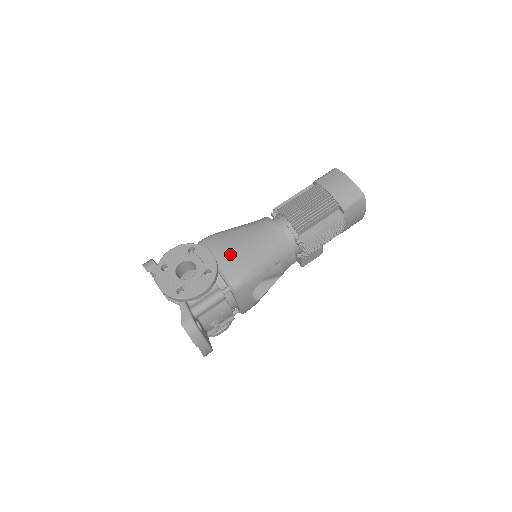
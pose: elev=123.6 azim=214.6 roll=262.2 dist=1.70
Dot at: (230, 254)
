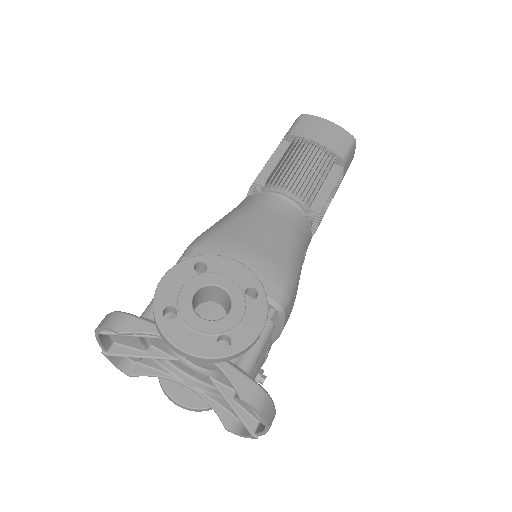
Dot at: (251, 257)
